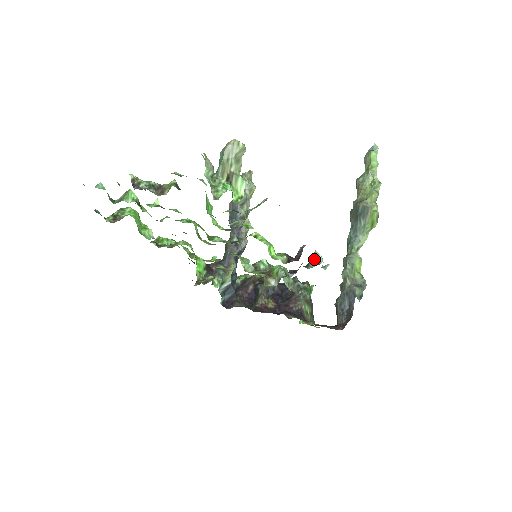
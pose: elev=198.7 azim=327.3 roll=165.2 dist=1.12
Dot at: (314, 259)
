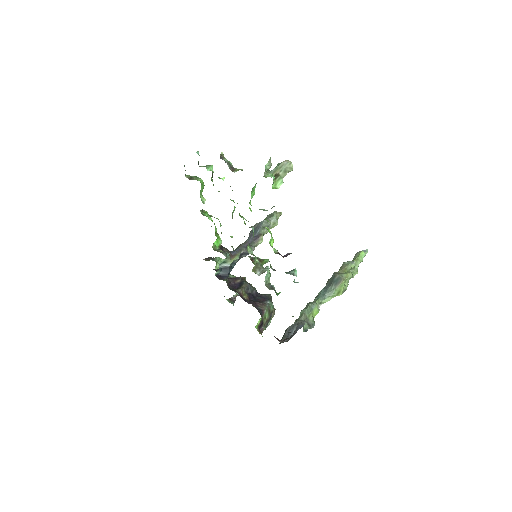
Dot at: (292, 271)
